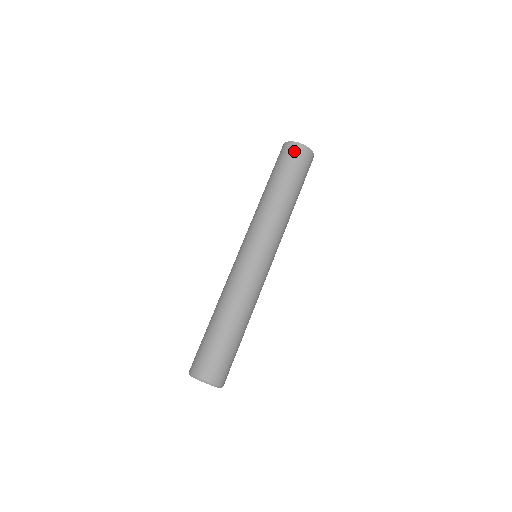
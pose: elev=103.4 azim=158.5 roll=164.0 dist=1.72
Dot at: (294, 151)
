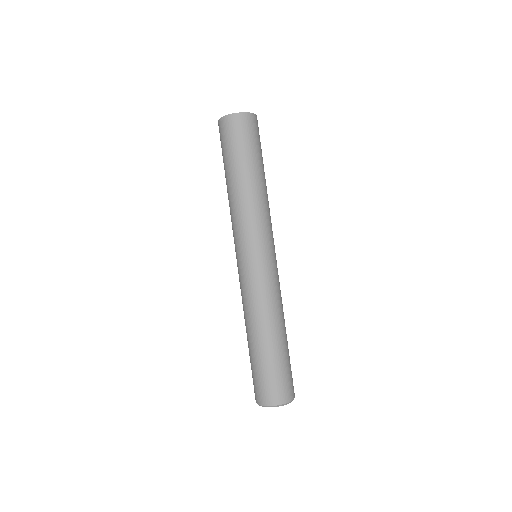
Dot at: (230, 127)
